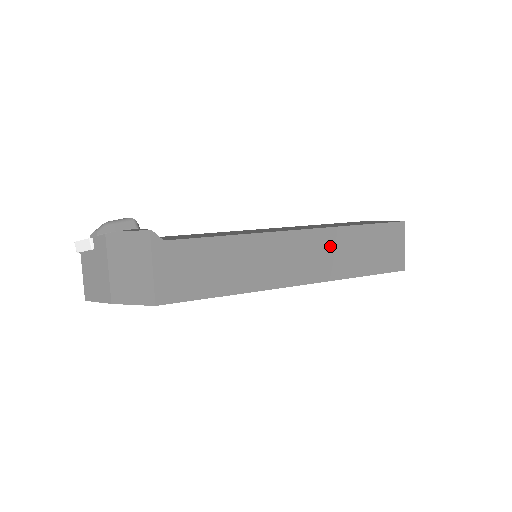
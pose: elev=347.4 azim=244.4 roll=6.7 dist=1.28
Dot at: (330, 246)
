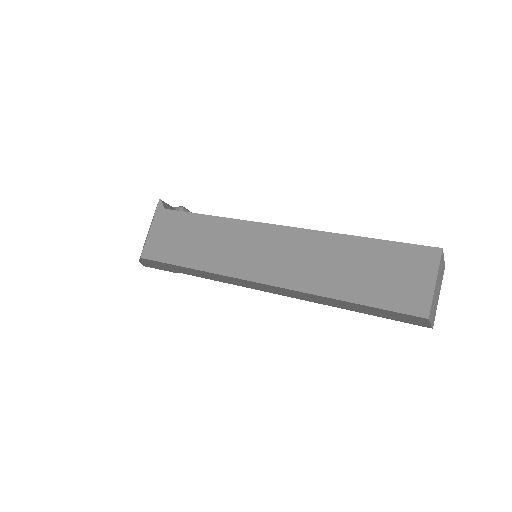
Dot at: (313, 252)
